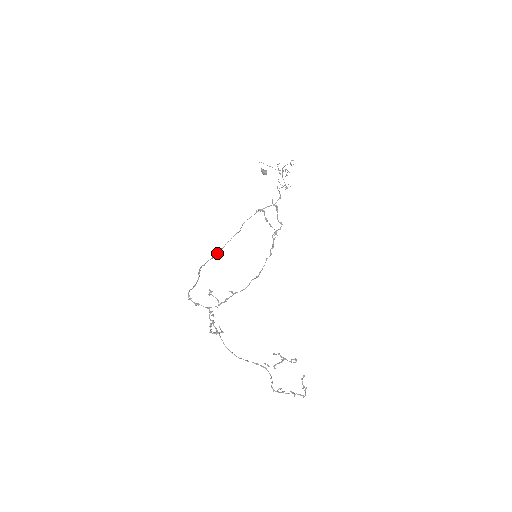
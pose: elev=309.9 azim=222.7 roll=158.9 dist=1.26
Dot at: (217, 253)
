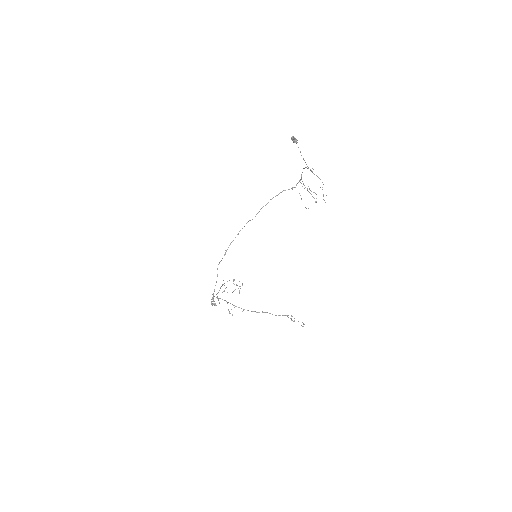
Dot at: occluded
